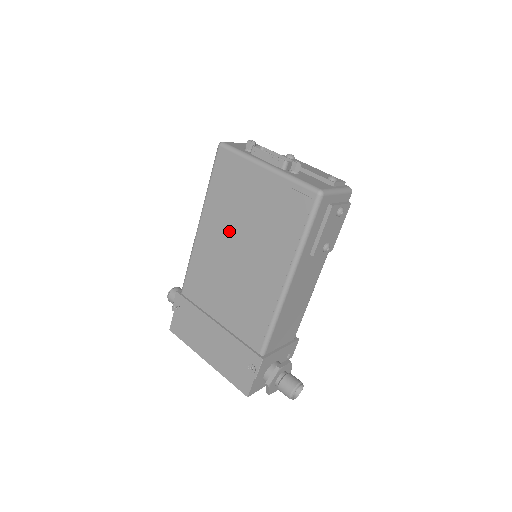
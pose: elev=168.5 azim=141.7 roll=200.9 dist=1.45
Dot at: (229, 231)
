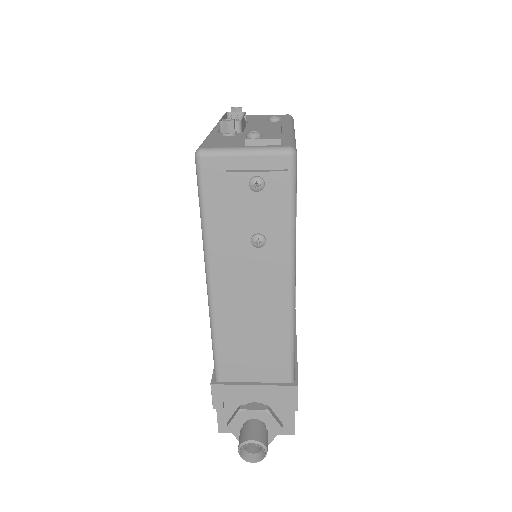
Dot at: occluded
